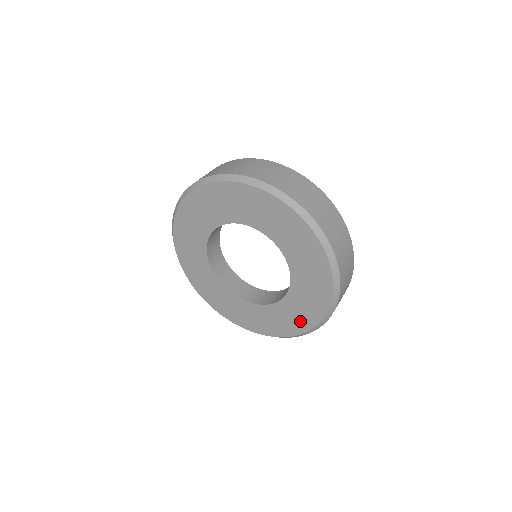
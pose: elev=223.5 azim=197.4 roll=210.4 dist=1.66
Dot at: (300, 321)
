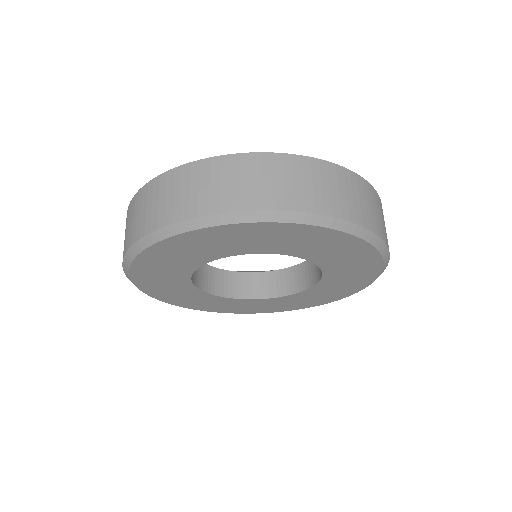
Dot at: (311, 302)
